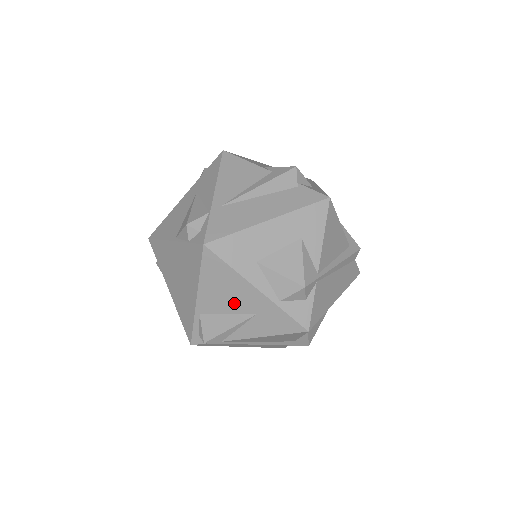
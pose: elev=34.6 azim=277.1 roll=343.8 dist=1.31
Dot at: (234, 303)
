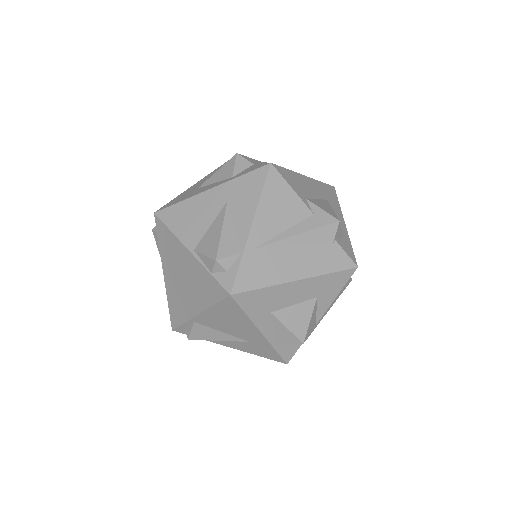
Dot at: (233, 330)
